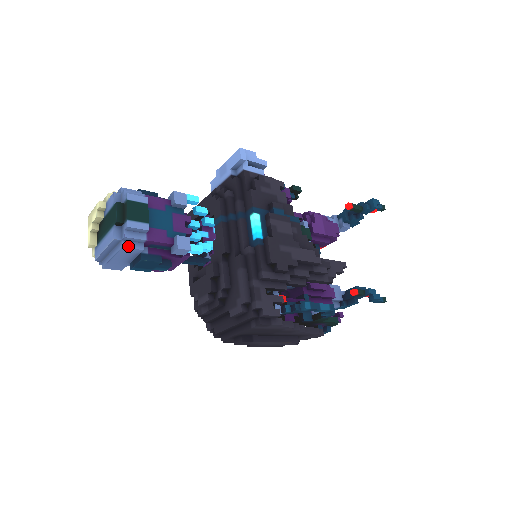
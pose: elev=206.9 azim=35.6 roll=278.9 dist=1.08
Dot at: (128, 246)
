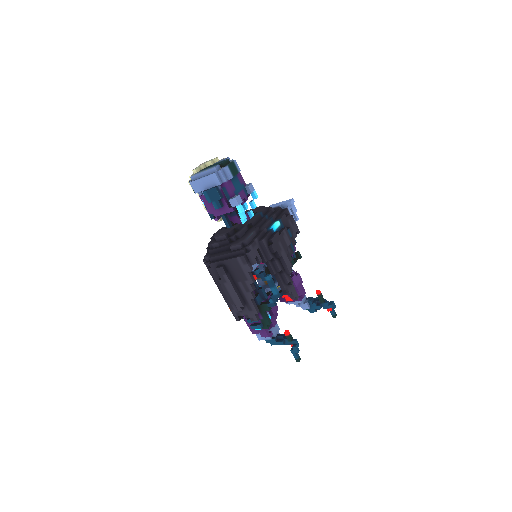
Dot at: (217, 176)
